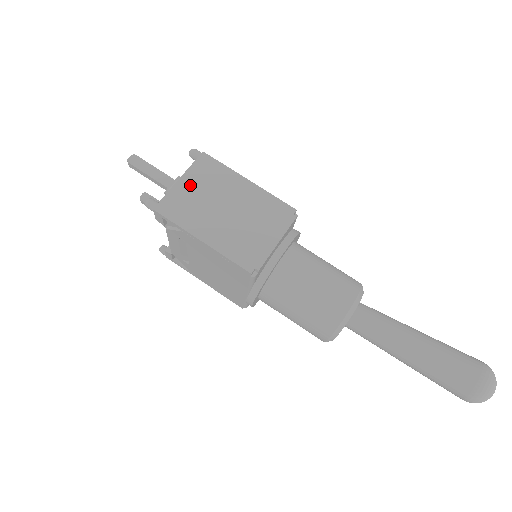
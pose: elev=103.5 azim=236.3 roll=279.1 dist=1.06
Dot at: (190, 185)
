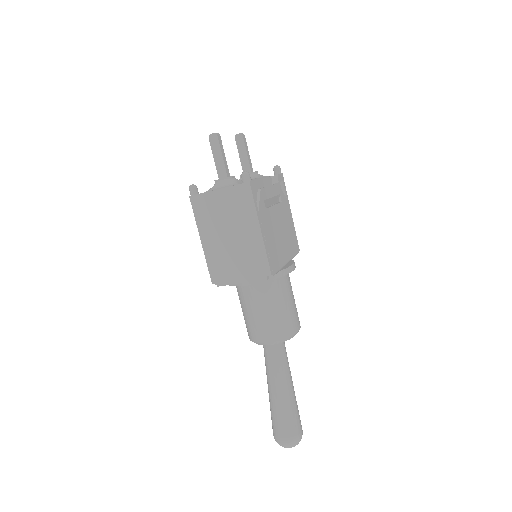
Dot at: (222, 199)
